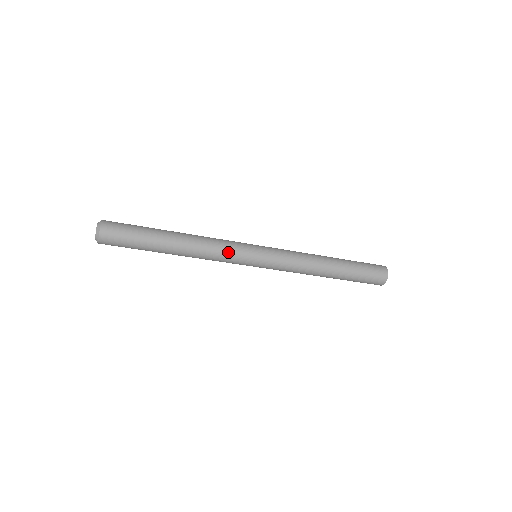
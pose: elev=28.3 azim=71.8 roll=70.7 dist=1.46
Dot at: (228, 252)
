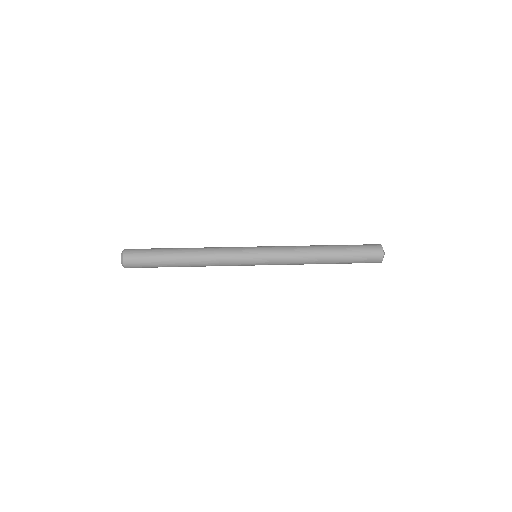
Dot at: (229, 258)
